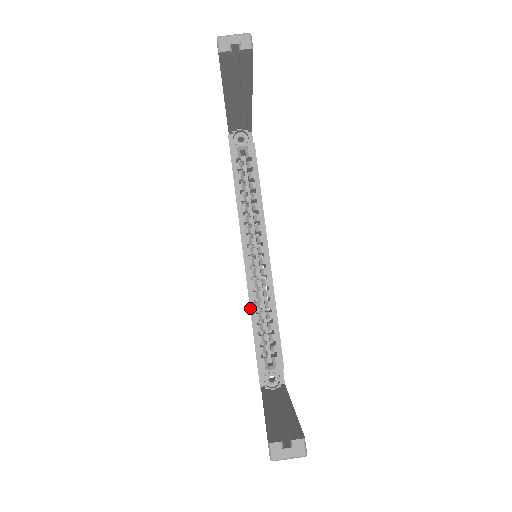
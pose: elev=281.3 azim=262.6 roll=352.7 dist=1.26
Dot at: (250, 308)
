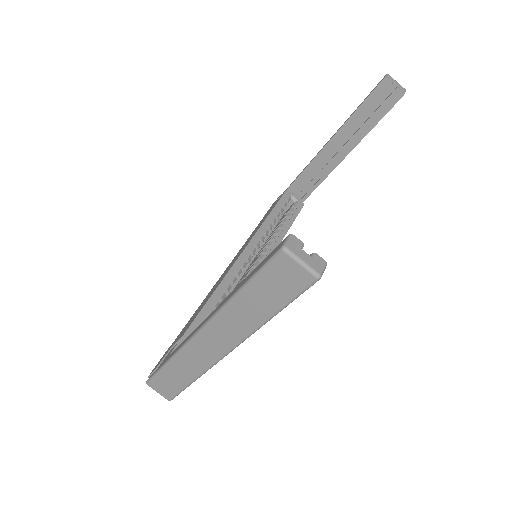
Dot at: (221, 282)
